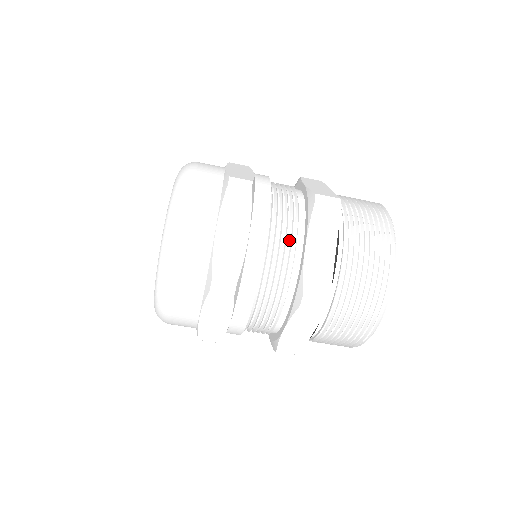
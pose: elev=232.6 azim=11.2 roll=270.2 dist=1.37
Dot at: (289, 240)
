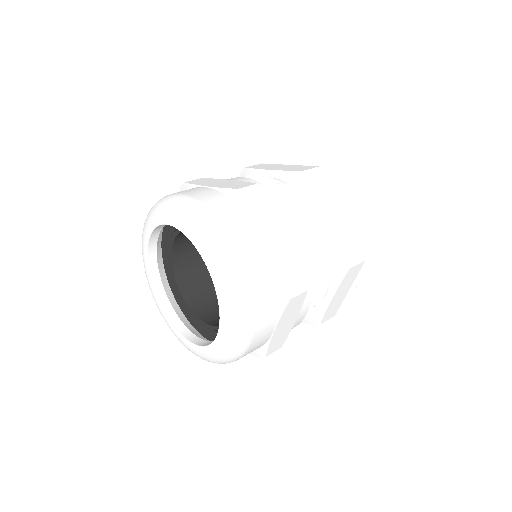
Dot at: (310, 220)
